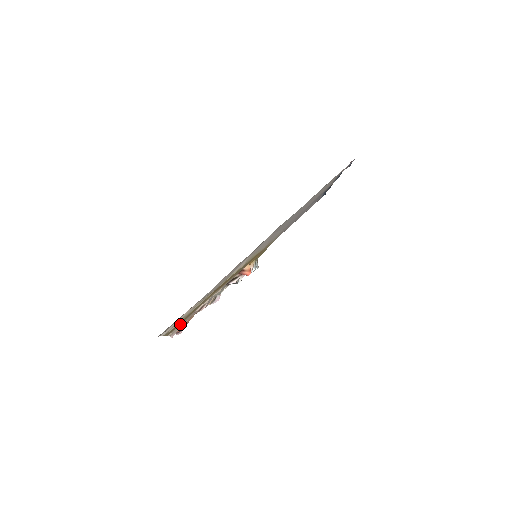
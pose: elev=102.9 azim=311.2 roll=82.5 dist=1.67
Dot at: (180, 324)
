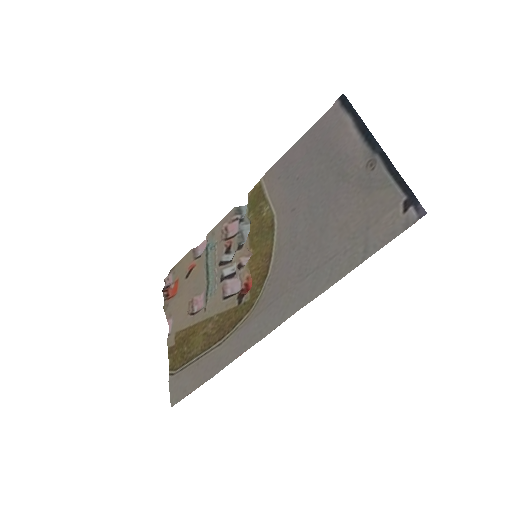
Dot at: (177, 329)
